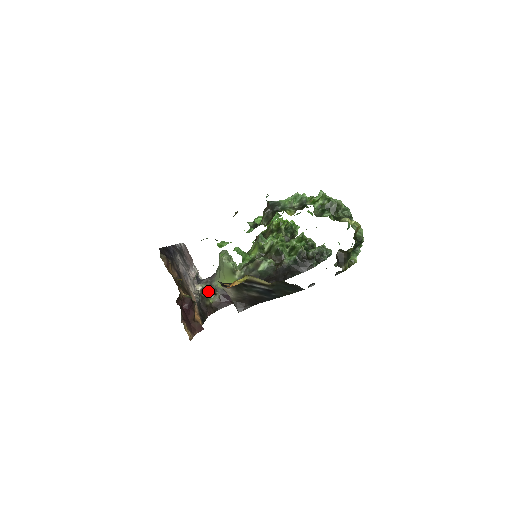
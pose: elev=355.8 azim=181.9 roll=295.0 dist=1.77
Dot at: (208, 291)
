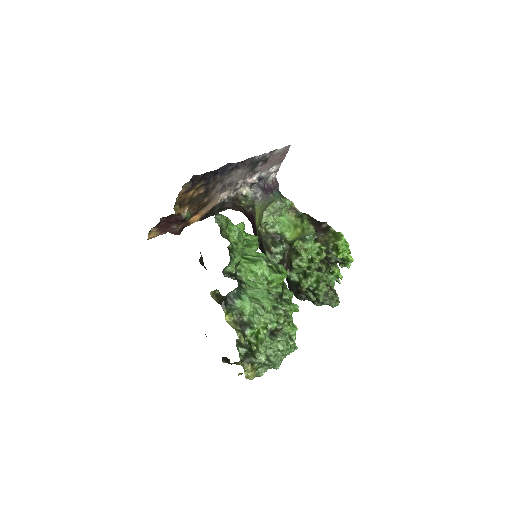
Dot at: (247, 200)
